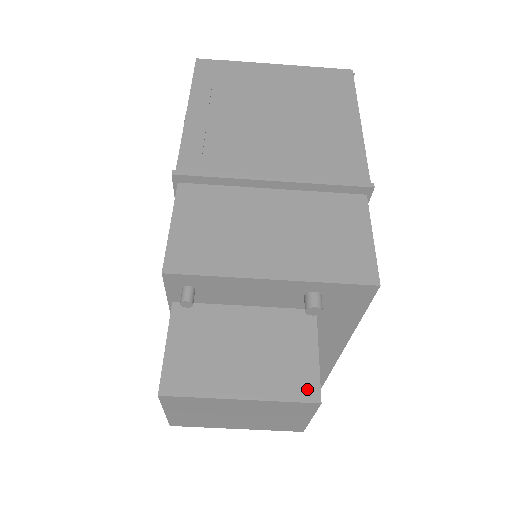
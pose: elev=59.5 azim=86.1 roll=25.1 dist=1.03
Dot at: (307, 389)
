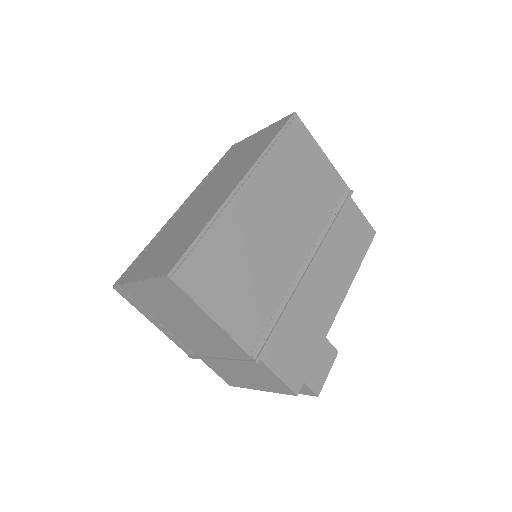
Dot at: (310, 393)
